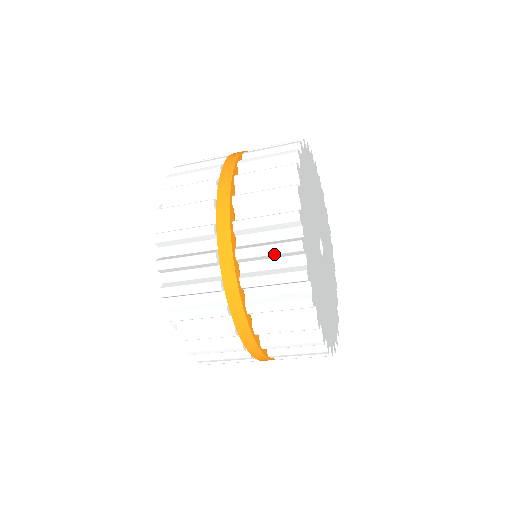
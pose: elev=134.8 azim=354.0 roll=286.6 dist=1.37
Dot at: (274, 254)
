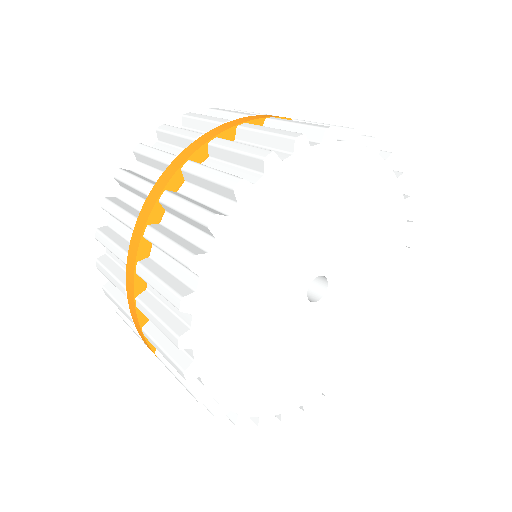
Dot at: (185, 215)
